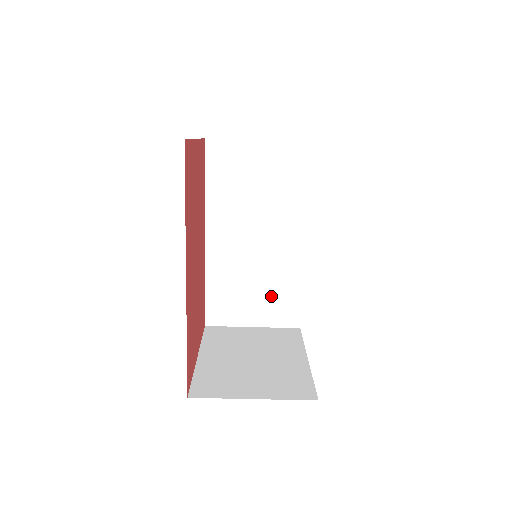
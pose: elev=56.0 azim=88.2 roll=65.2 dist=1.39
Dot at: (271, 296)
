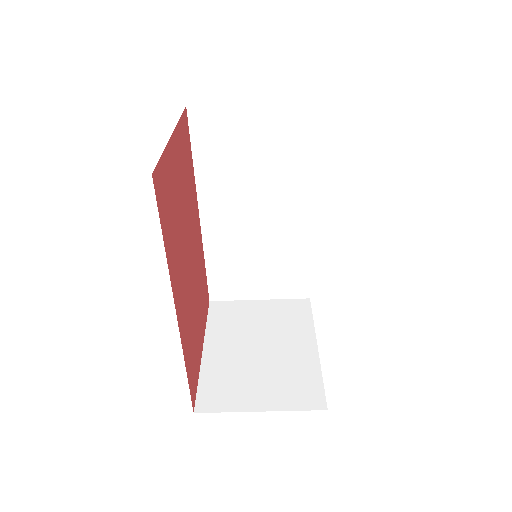
Dot at: (277, 270)
